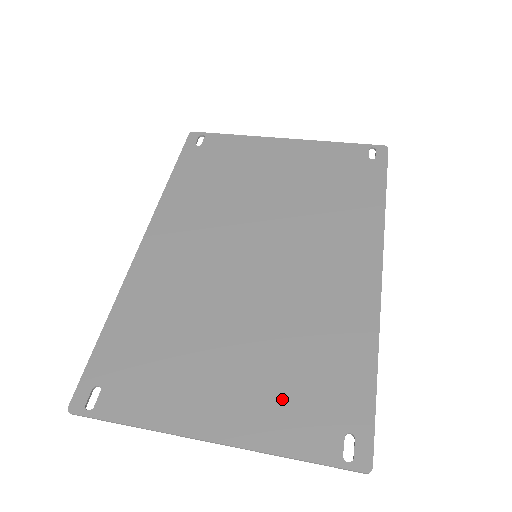
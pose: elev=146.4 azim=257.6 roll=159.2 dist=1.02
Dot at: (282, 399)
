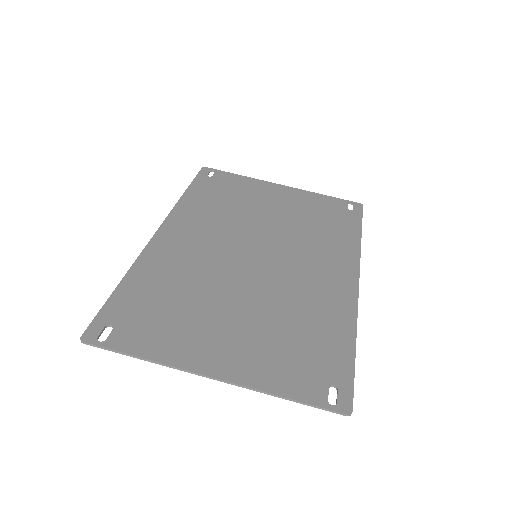
Dot at: (277, 355)
